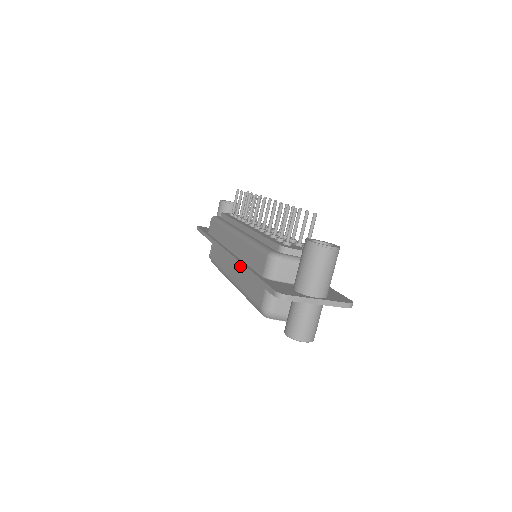
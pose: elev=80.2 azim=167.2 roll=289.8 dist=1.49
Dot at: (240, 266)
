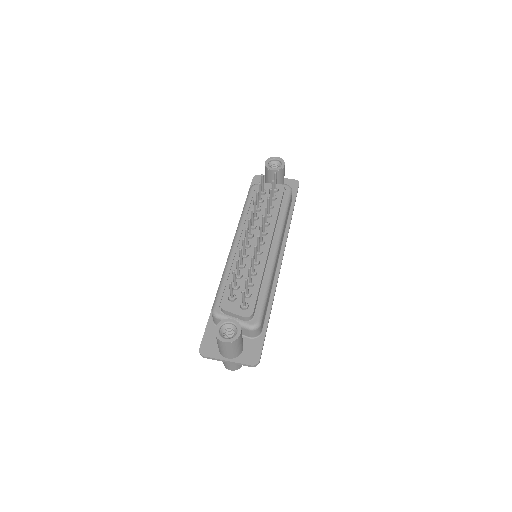
Dot at: occluded
